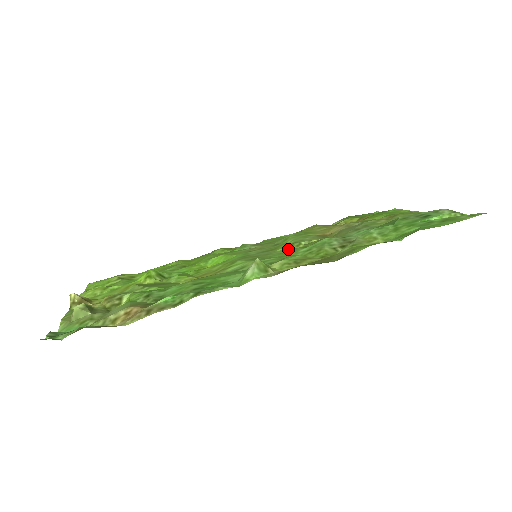
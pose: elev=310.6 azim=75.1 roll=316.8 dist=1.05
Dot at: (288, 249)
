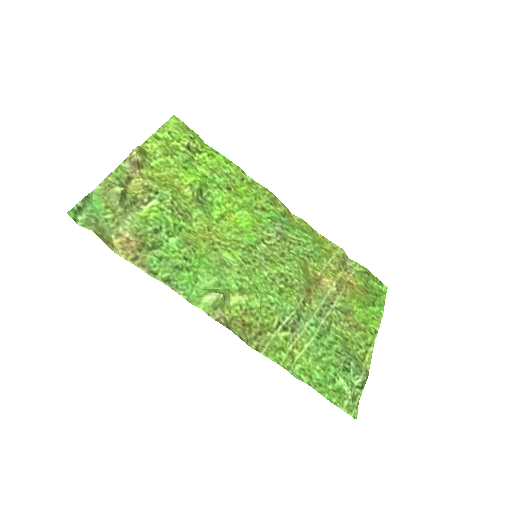
Dot at: (274, 277)
